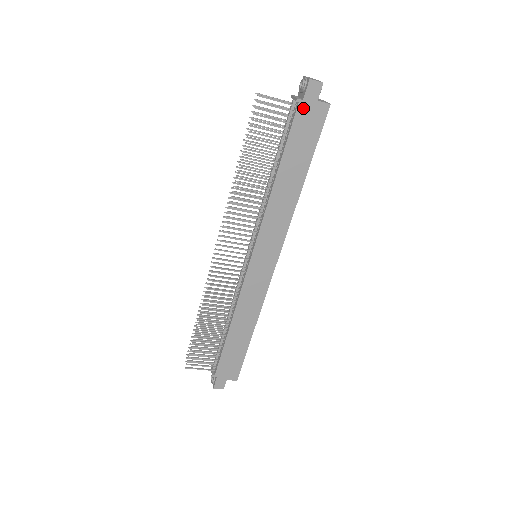
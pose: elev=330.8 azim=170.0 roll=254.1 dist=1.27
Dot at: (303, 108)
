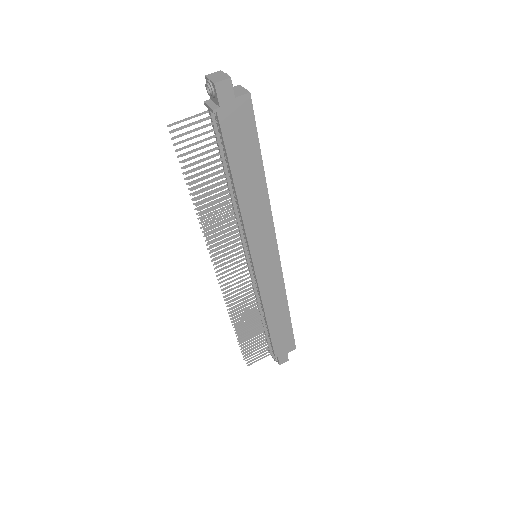
Dot at: (224, 114)
